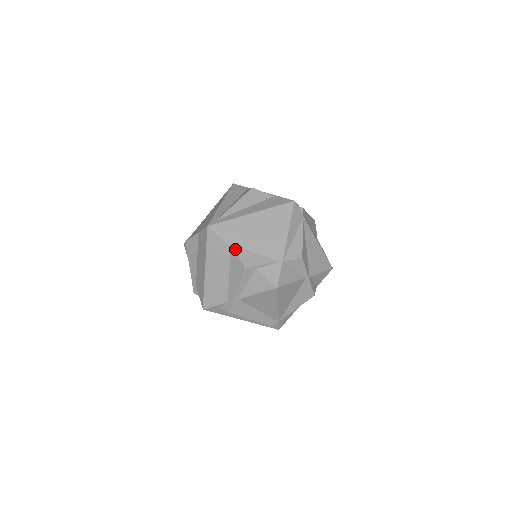
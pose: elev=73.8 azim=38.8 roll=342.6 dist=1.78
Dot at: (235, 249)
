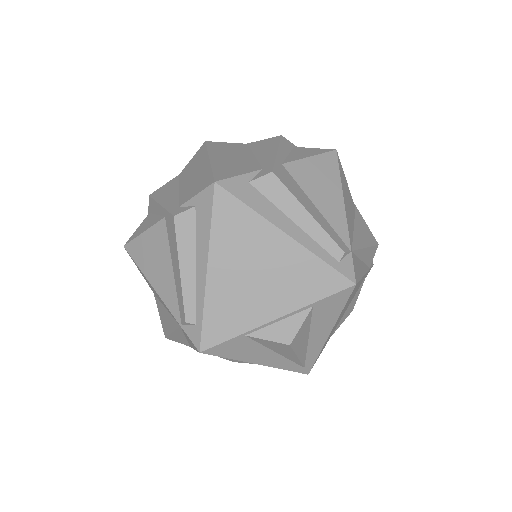
Dot at: occluded
